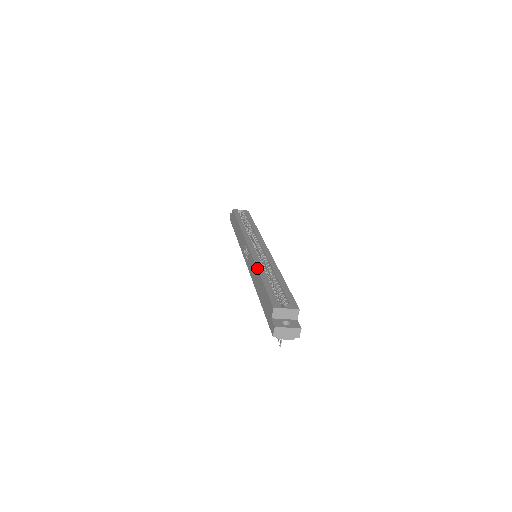
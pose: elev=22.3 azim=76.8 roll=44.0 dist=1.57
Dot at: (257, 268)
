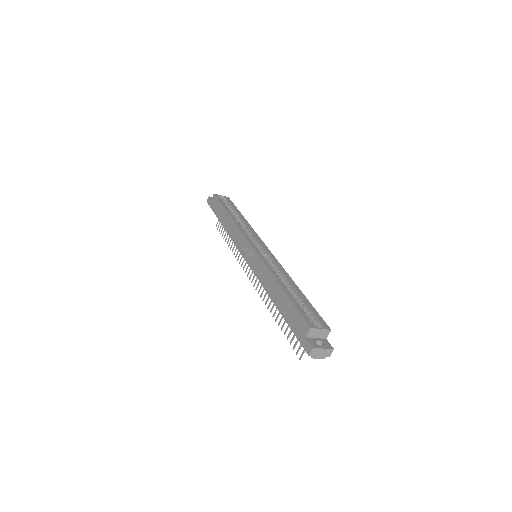
Dot at: (274, 276)
